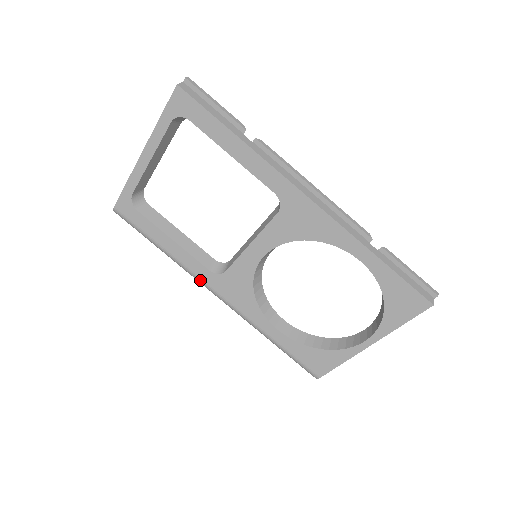
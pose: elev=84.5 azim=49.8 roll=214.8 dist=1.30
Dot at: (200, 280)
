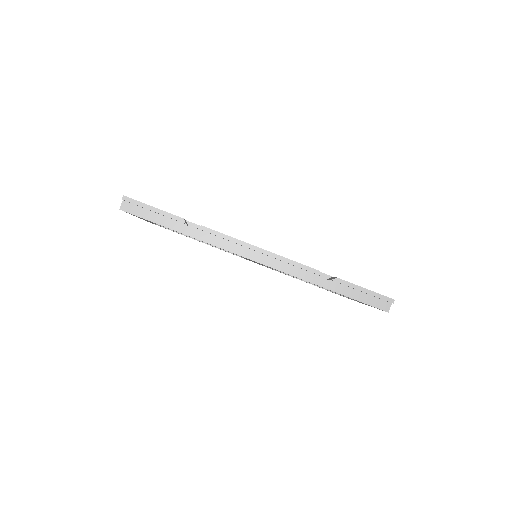
Dot at: occluded
